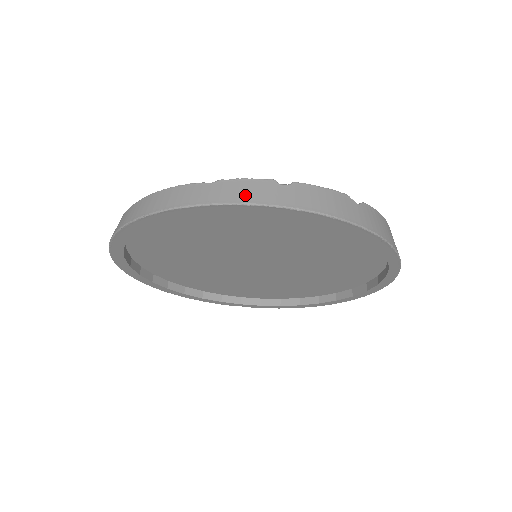
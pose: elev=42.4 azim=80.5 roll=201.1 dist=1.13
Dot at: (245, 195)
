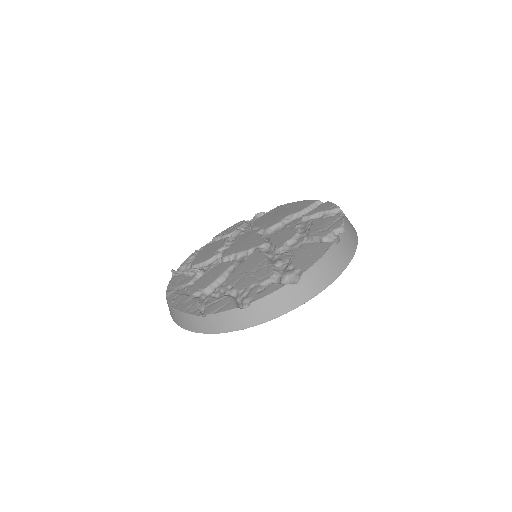
Dot at: (228, 326)
